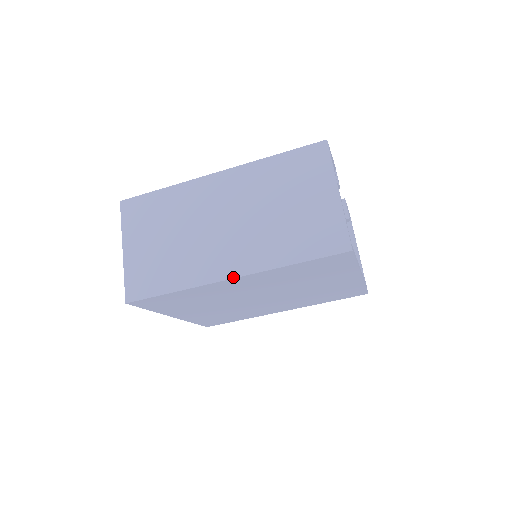
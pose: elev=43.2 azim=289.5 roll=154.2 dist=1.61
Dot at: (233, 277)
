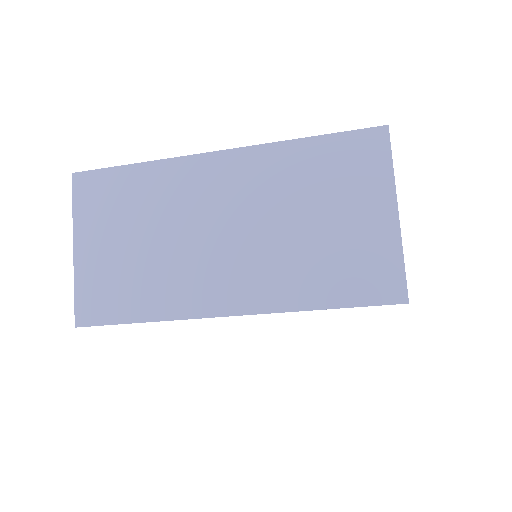
Dot at: (231, 314)
